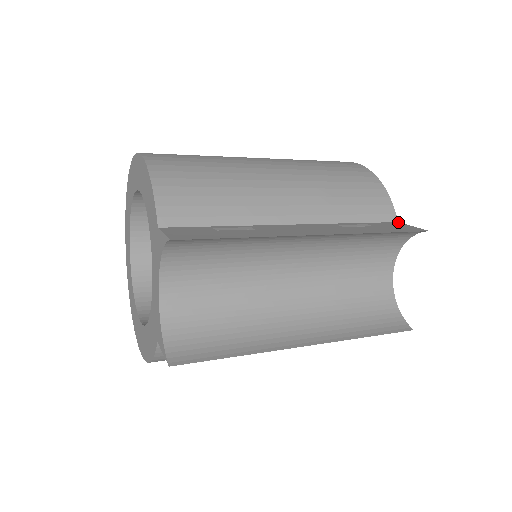
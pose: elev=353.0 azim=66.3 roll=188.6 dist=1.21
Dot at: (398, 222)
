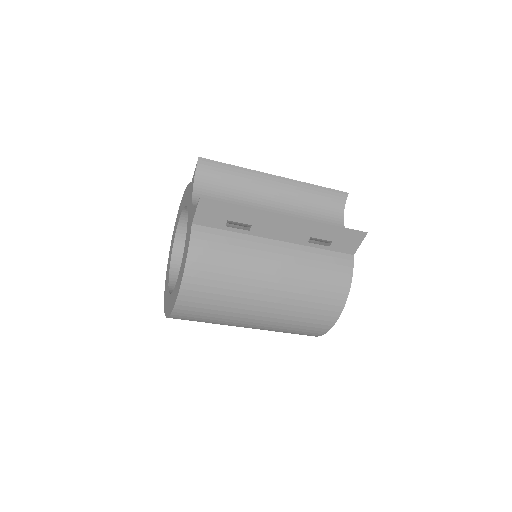
Dot at: occluded
